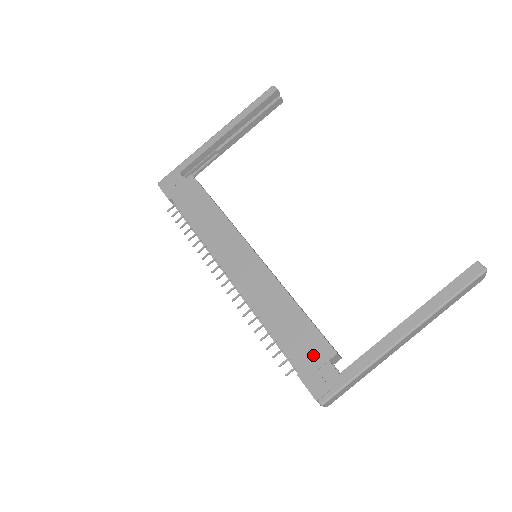
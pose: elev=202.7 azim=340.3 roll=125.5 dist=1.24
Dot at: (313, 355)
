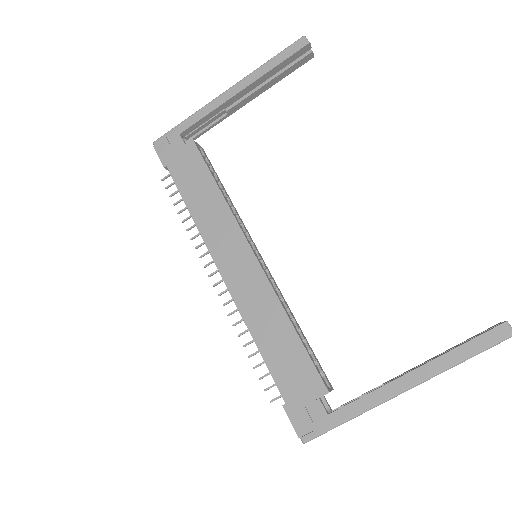
Dot at: (303, 388)
